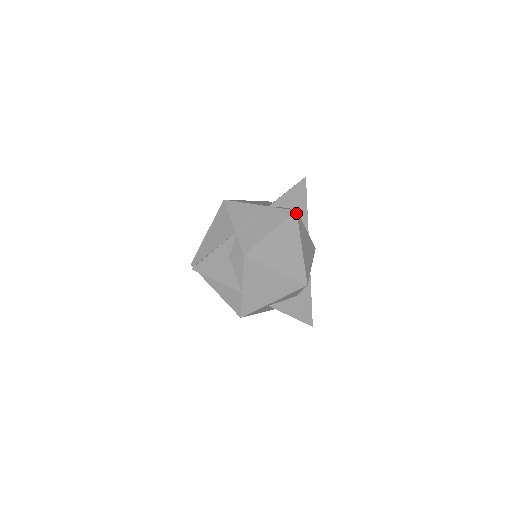
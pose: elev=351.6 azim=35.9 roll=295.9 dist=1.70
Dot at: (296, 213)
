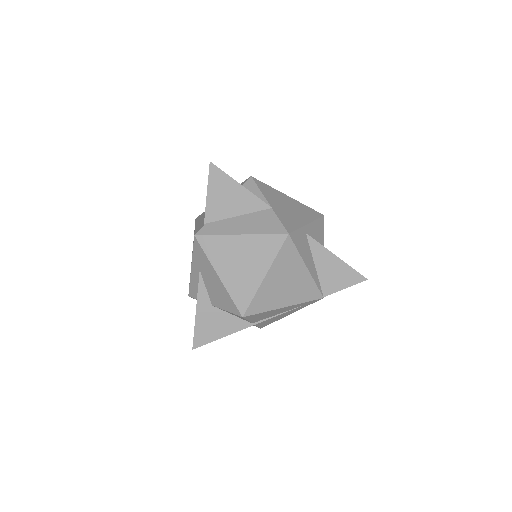
Dot at: occluded
